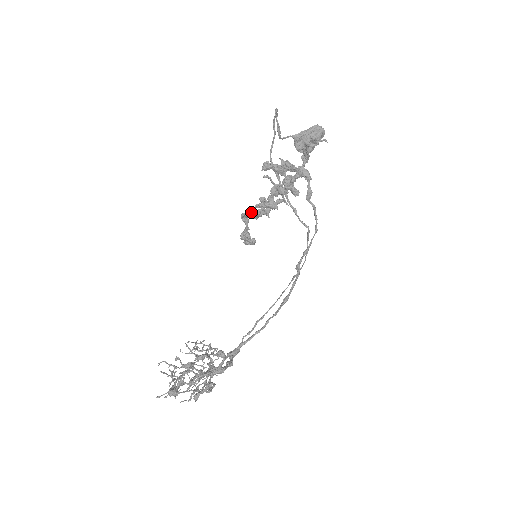
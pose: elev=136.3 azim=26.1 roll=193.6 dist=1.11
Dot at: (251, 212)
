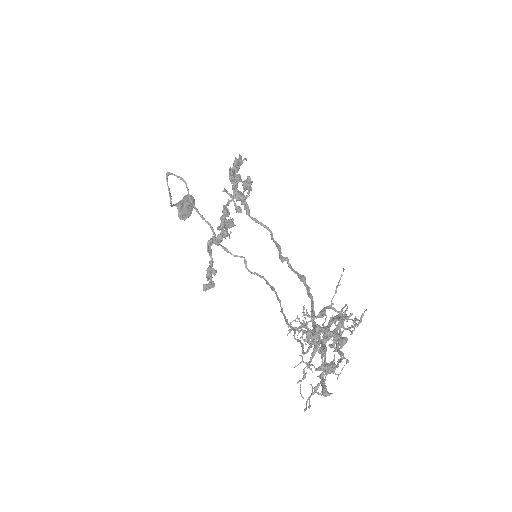
Dot at: (215, 237)
